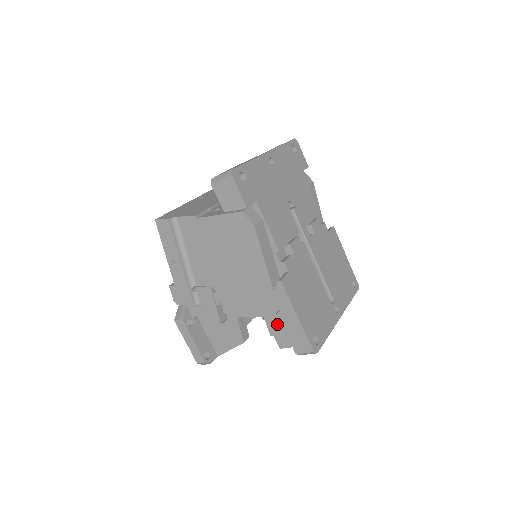
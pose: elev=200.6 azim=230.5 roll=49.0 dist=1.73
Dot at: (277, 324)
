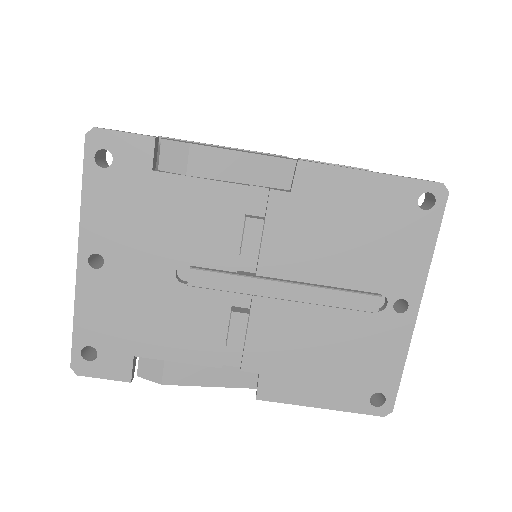
Dot at: occluded
